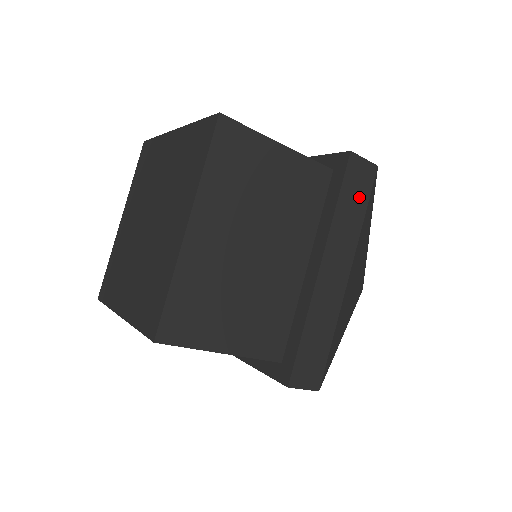
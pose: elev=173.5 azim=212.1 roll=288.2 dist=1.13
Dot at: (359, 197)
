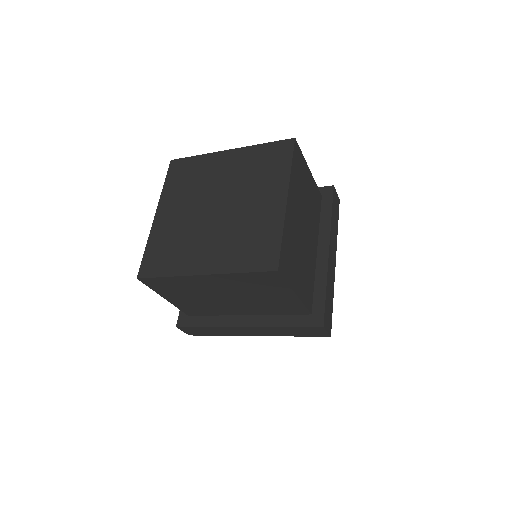
Dot at: (336, 215)
